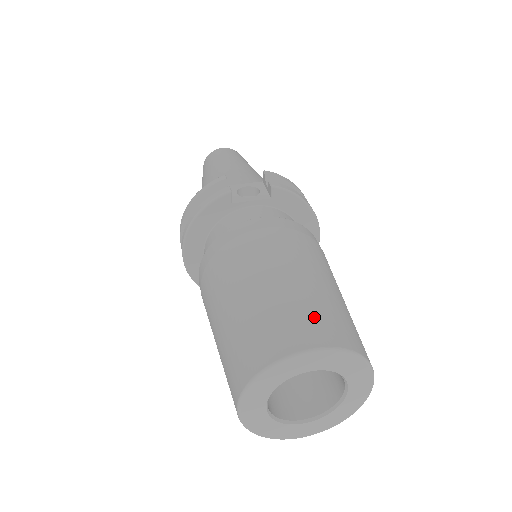
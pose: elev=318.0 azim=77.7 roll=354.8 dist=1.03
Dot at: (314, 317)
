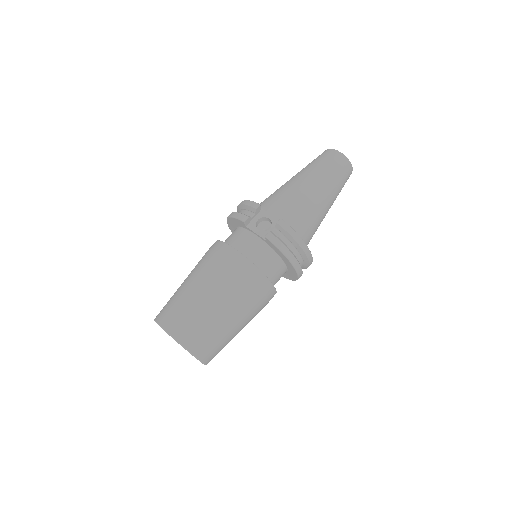
Dot at: (187, 323)
